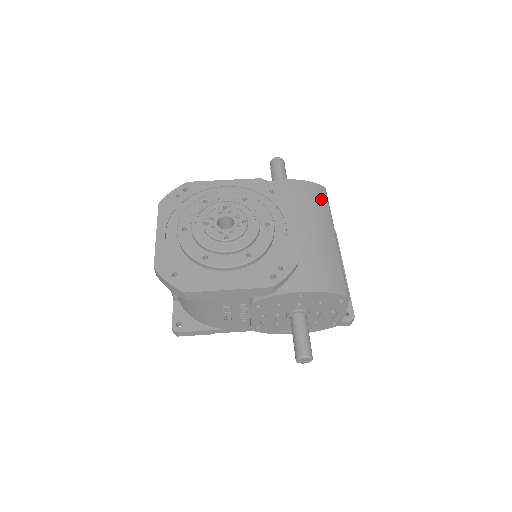
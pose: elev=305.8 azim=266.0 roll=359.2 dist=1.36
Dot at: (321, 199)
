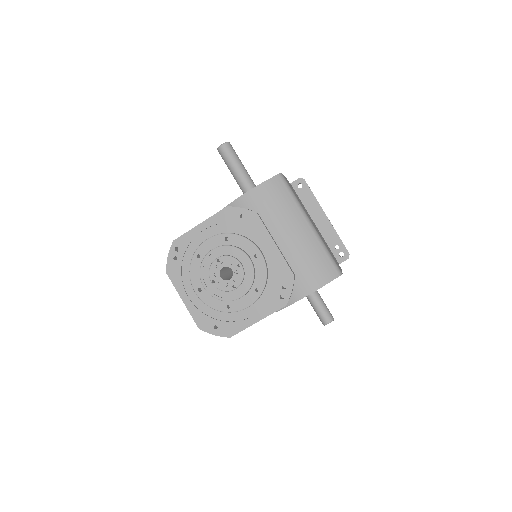
Dot at: (283, 193)
